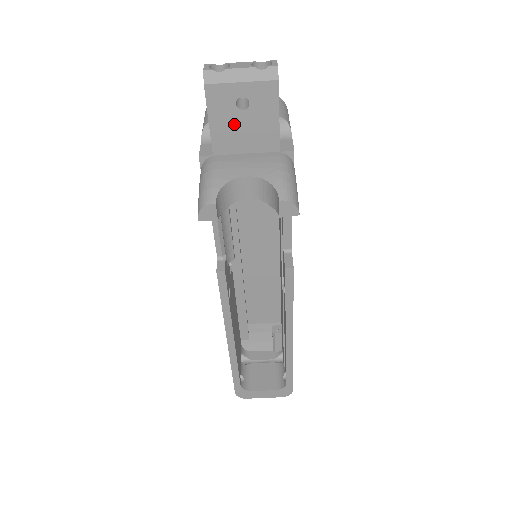
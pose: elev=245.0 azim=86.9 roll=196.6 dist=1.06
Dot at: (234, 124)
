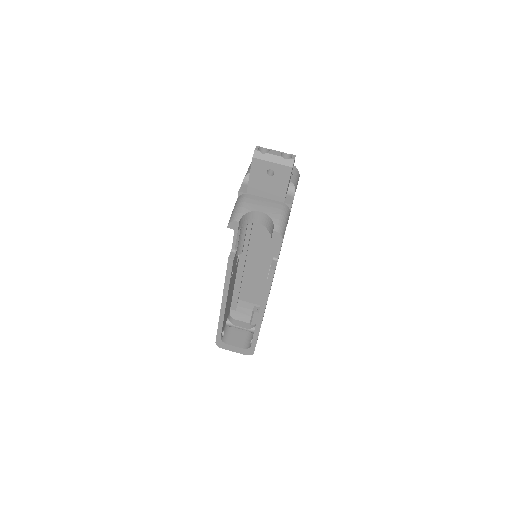
Dot at: (263, 181)
